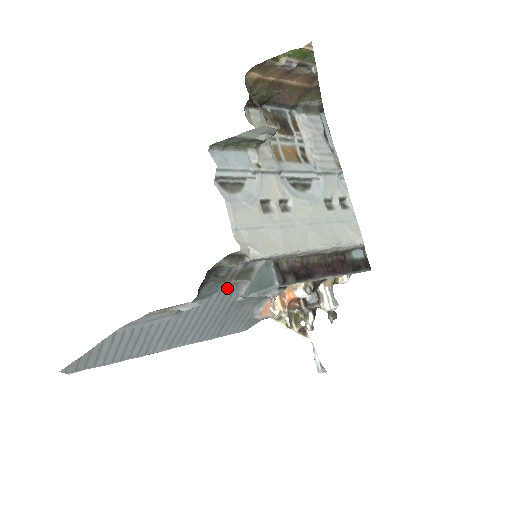
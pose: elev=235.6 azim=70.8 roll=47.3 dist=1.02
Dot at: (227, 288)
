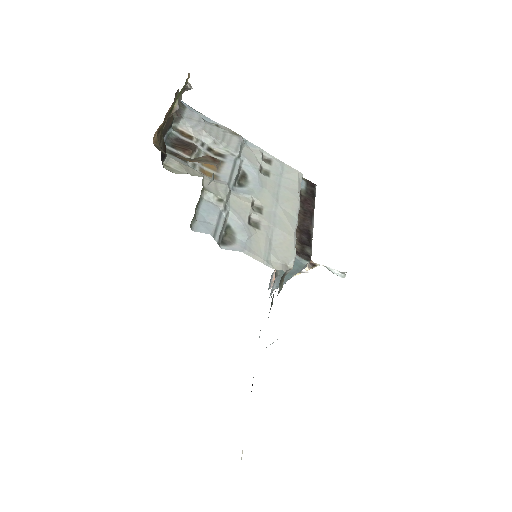
Dot at: (271, 297)
